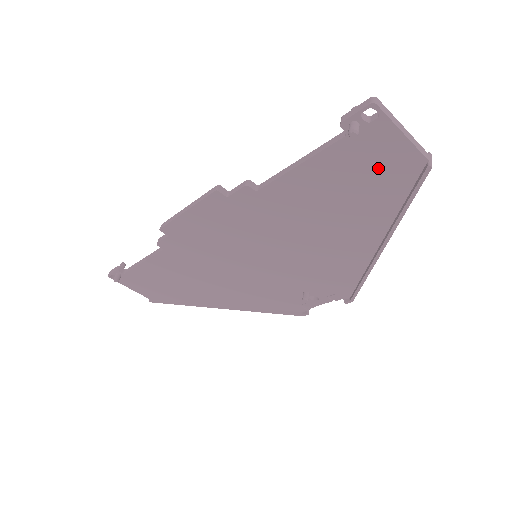
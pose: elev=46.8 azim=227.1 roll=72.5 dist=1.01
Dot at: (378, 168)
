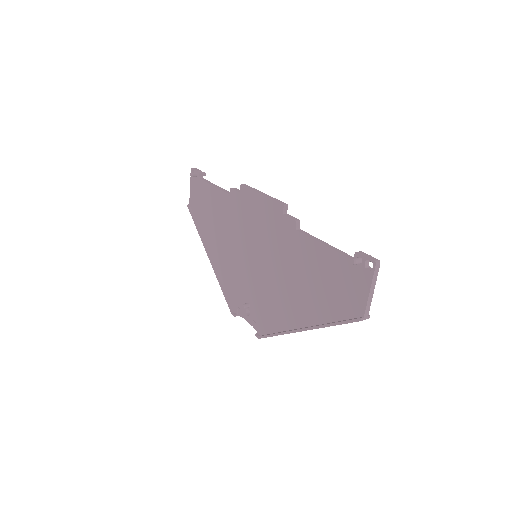
Dot at: (345, 291)
